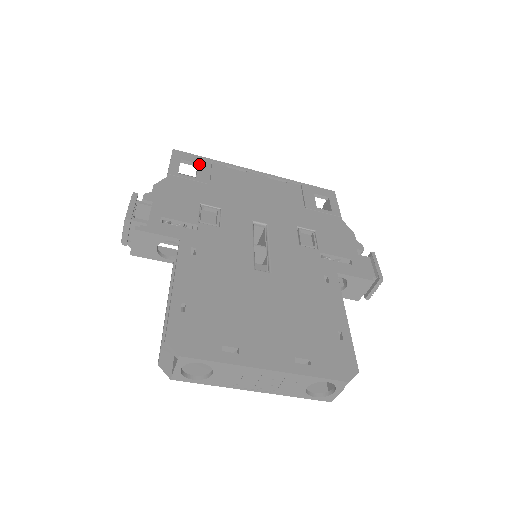
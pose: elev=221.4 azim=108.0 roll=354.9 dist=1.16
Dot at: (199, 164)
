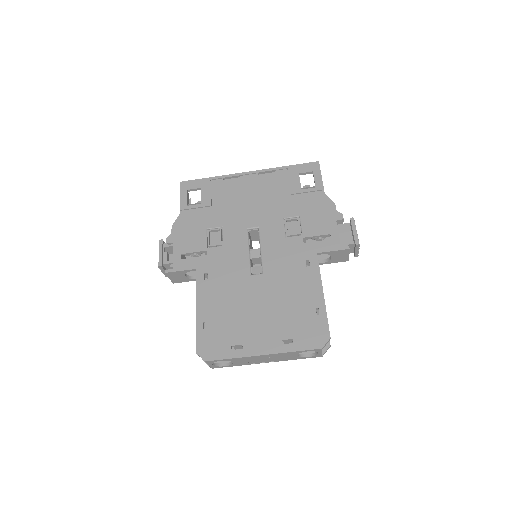
Dot at: (201, 188)
